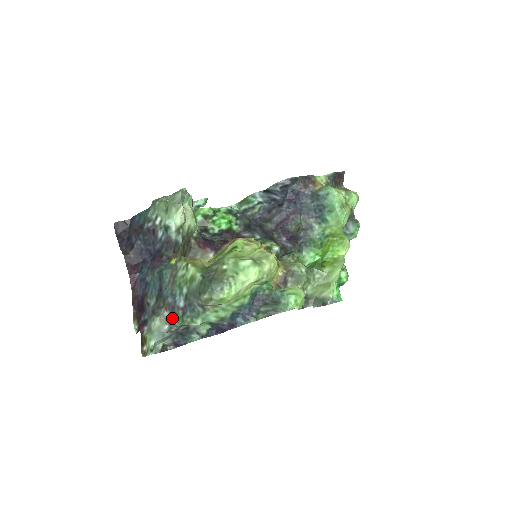
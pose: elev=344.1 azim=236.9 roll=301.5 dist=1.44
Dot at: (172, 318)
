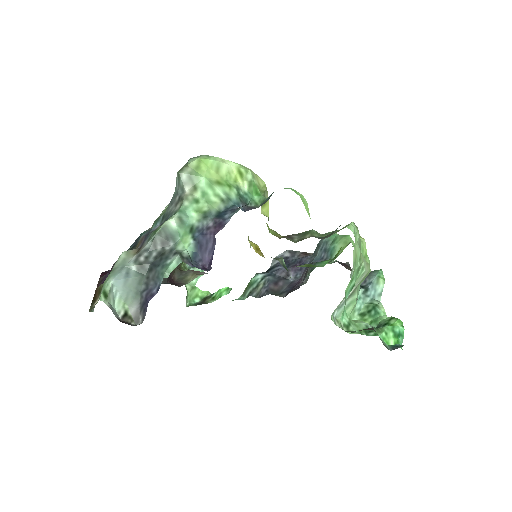
Dot at: (143, 245)
